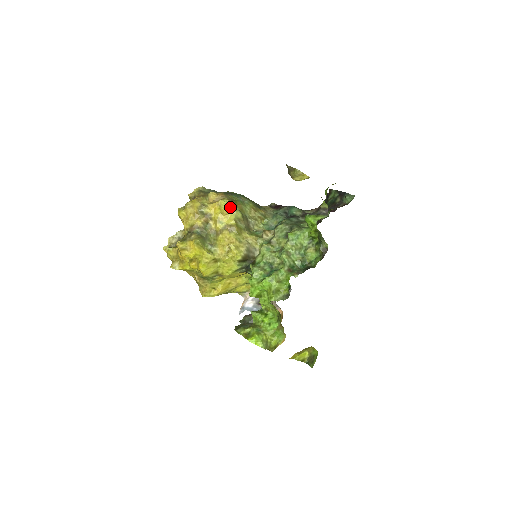
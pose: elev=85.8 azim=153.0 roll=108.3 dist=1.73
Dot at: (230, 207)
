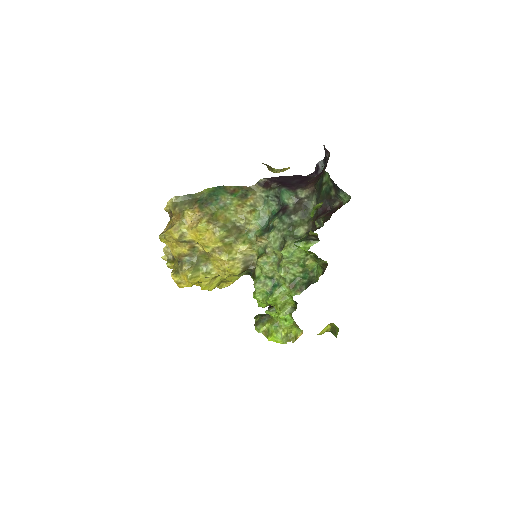
Dot at: (211, 230)
